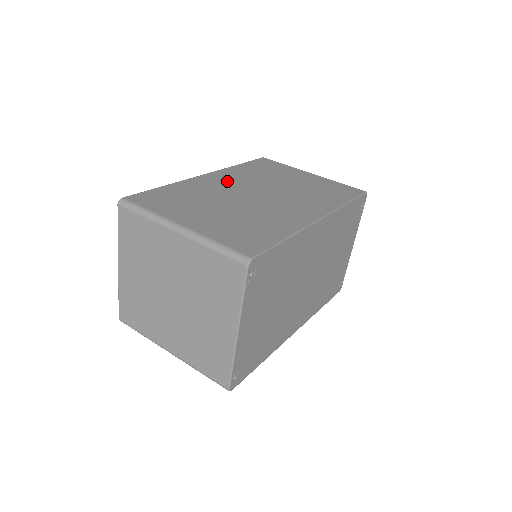
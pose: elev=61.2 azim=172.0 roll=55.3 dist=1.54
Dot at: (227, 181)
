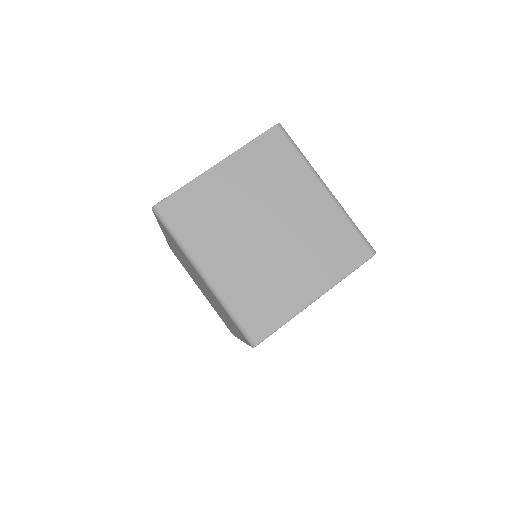
Dot at: occluded
